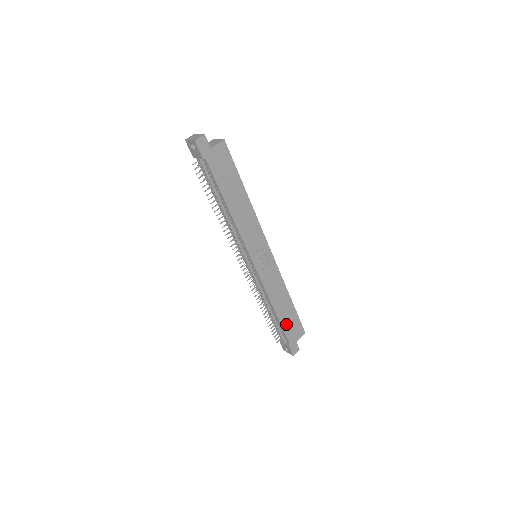
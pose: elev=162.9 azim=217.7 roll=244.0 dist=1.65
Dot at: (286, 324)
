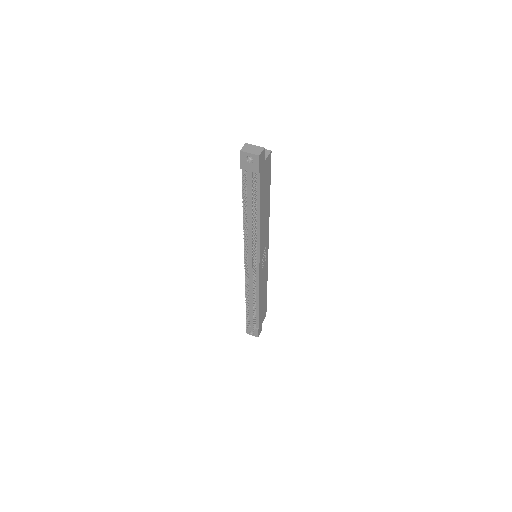
Dot at: (261, 312)
